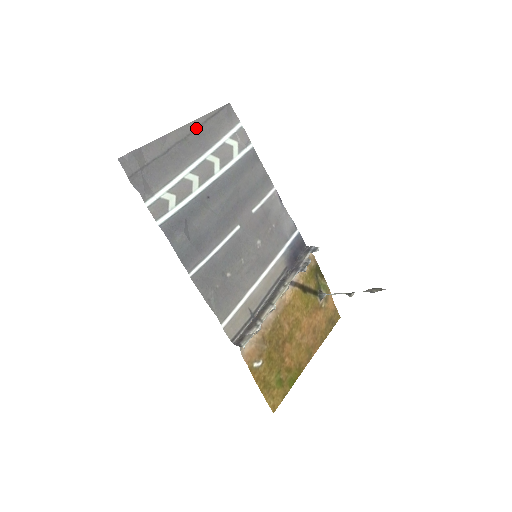
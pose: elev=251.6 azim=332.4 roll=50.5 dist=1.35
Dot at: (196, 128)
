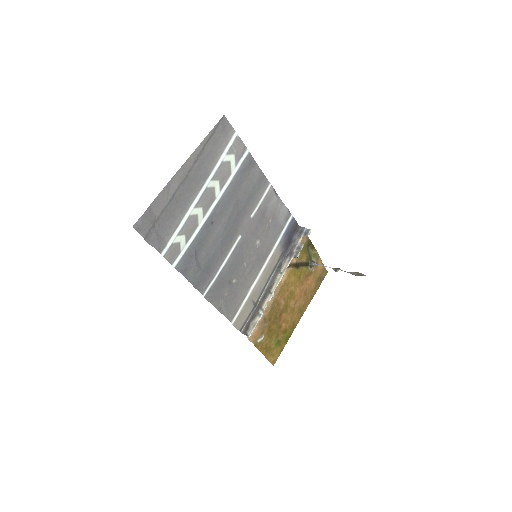
Dot at: (195, 160)
